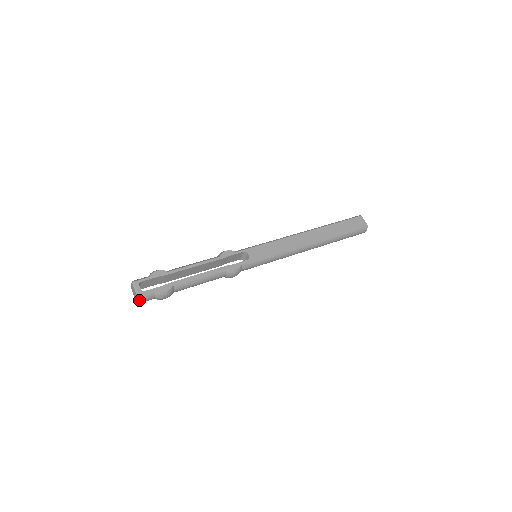
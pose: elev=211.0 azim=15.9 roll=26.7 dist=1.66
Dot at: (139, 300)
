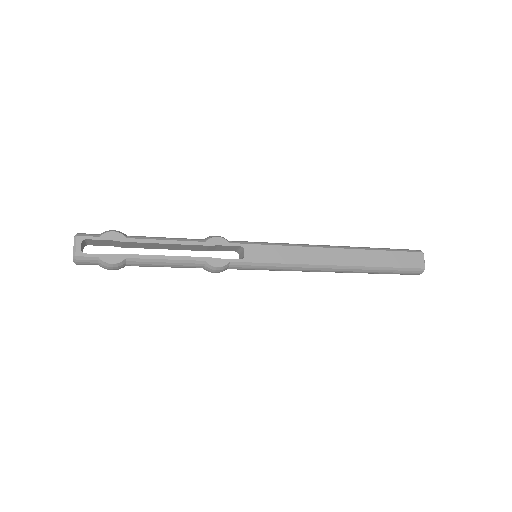
Dot at: (75, 261)
